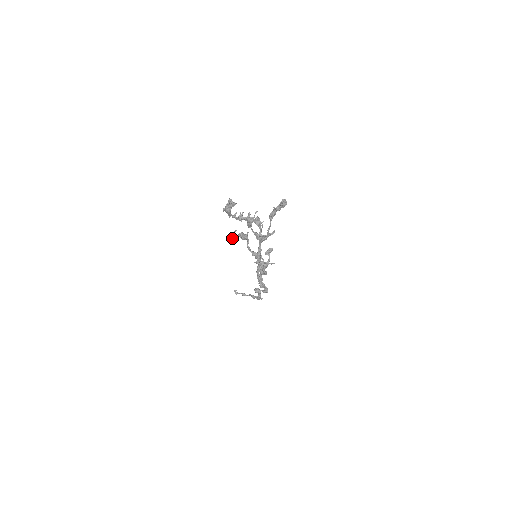
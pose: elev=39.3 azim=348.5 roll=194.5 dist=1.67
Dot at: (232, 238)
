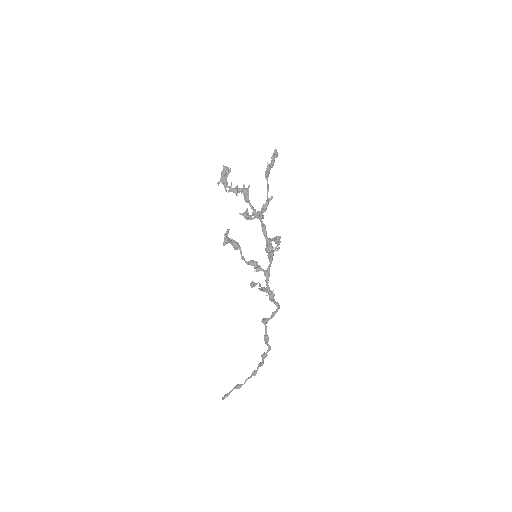
Dot at: (227, 238)
